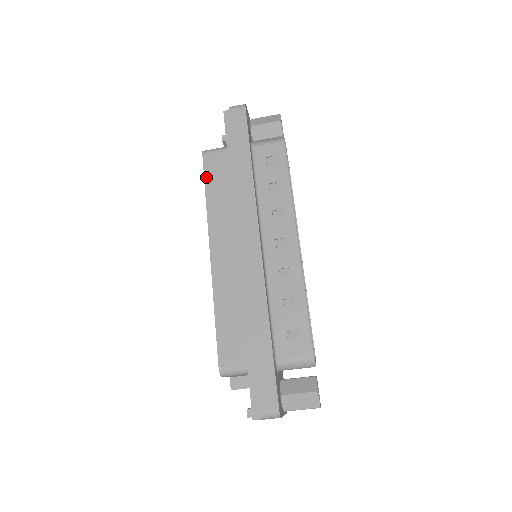
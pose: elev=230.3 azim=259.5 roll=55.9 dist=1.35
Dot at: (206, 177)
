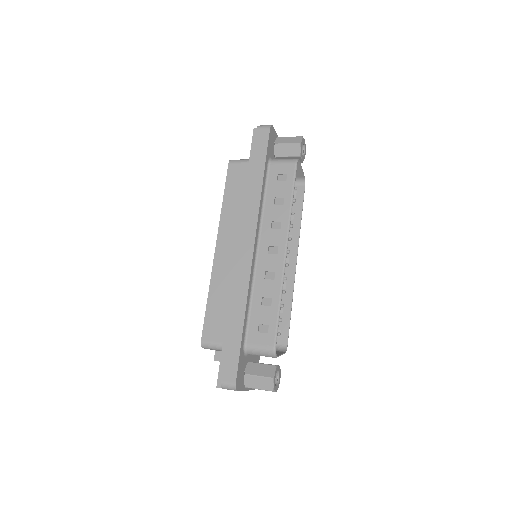
Dot at: (227, 183)
